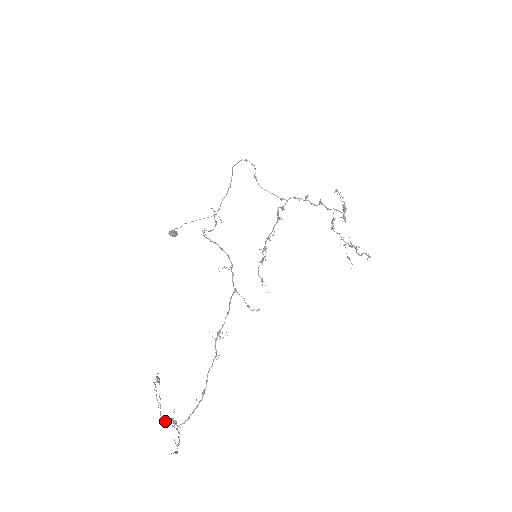
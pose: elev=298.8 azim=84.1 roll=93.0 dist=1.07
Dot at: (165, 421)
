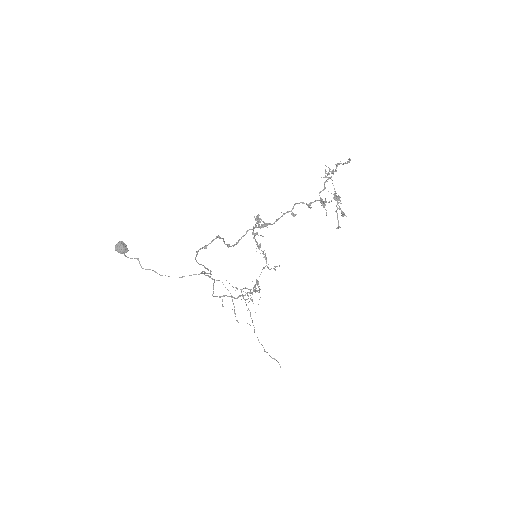
Dot at: (250, 315)
